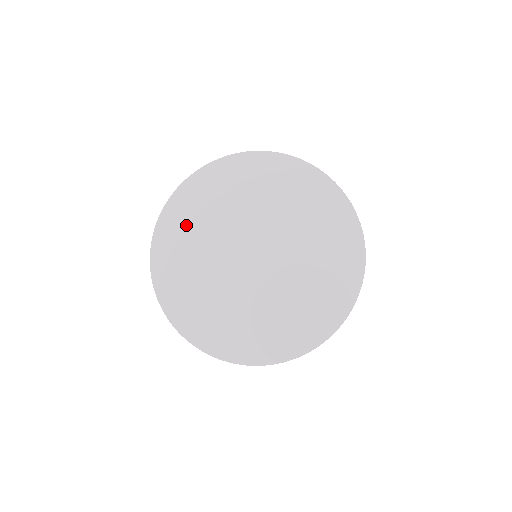
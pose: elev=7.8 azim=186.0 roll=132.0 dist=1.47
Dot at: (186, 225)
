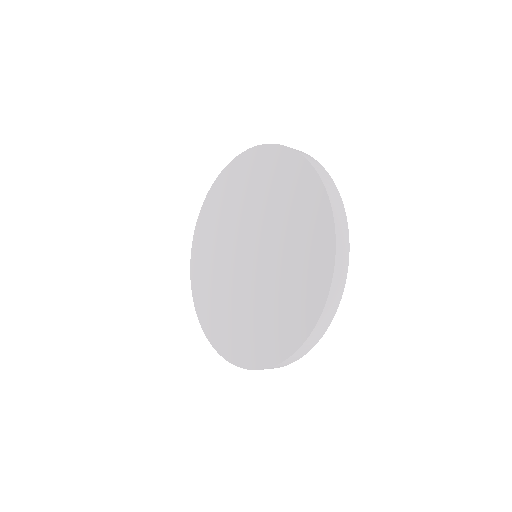
Dot at: (210, 300)
